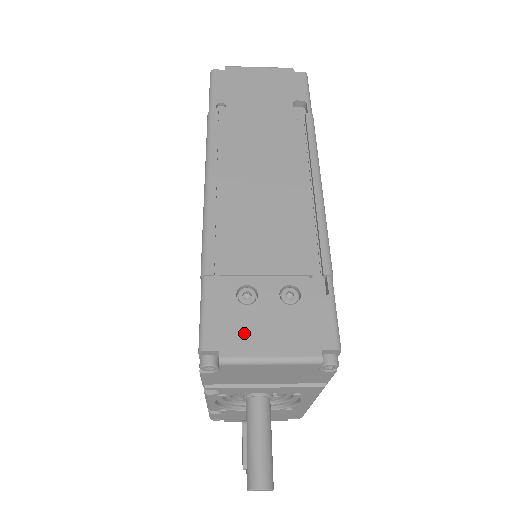
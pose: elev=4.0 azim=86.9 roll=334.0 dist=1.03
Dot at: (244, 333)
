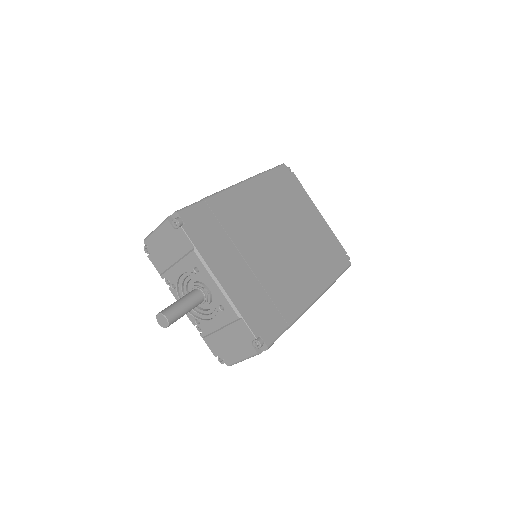
Dot at: occluded
